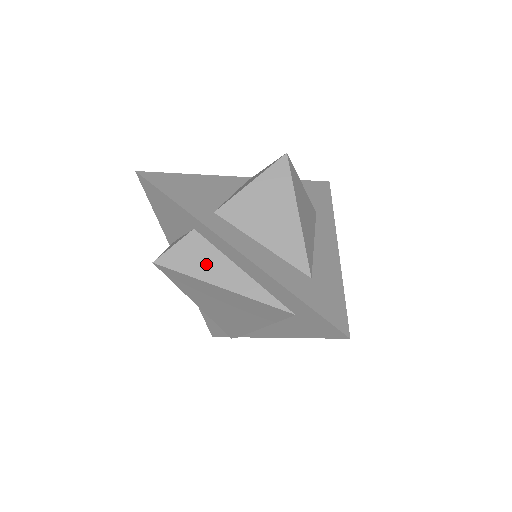
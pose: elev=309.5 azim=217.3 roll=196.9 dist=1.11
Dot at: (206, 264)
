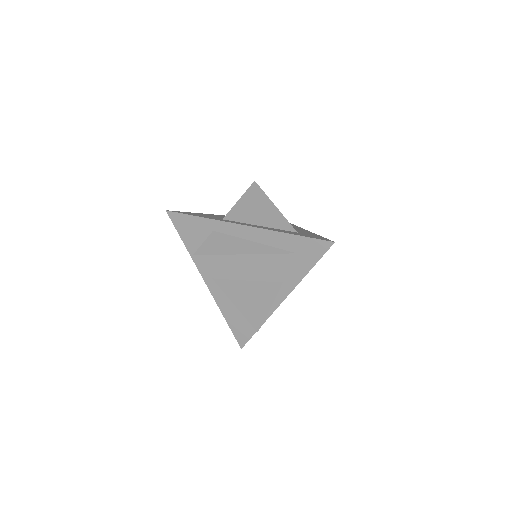
Dot at: (228, 245)
